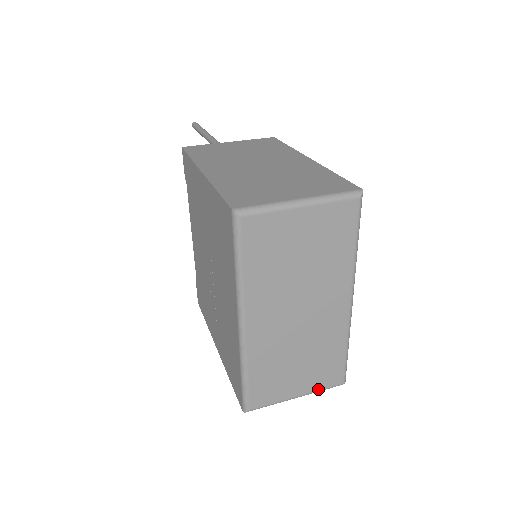
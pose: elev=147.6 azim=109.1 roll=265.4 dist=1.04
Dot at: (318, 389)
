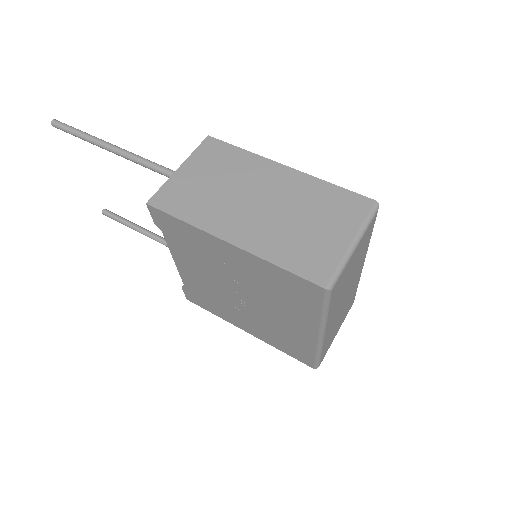
Dot at: (344, 319)
